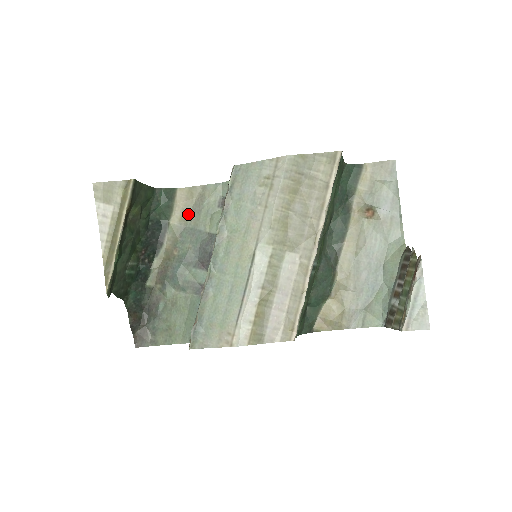
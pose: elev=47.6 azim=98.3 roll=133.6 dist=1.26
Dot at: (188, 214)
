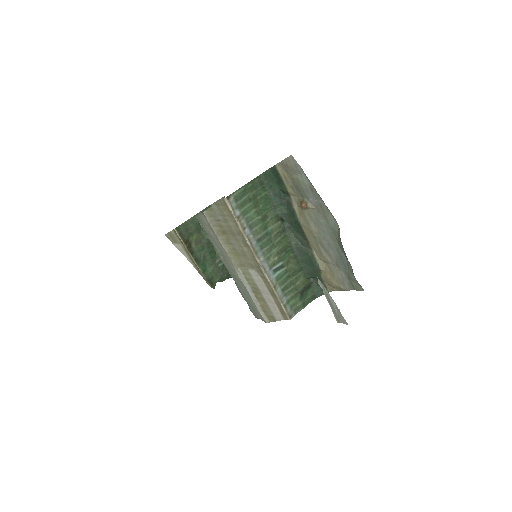
Dot at: occluded
